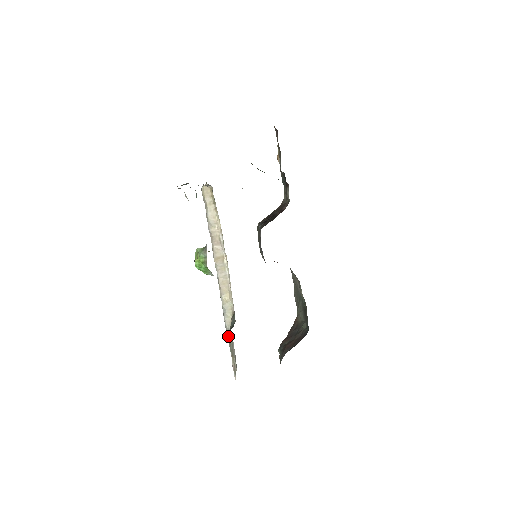
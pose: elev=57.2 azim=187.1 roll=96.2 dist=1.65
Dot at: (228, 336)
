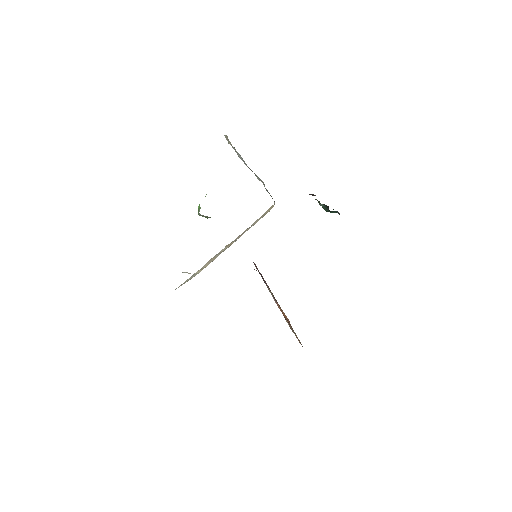
Dot at: occluded
